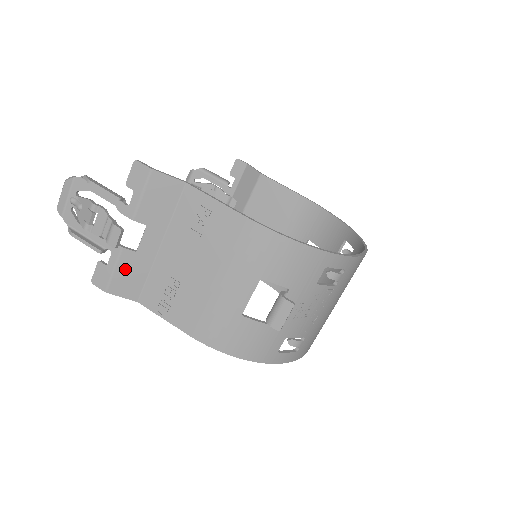
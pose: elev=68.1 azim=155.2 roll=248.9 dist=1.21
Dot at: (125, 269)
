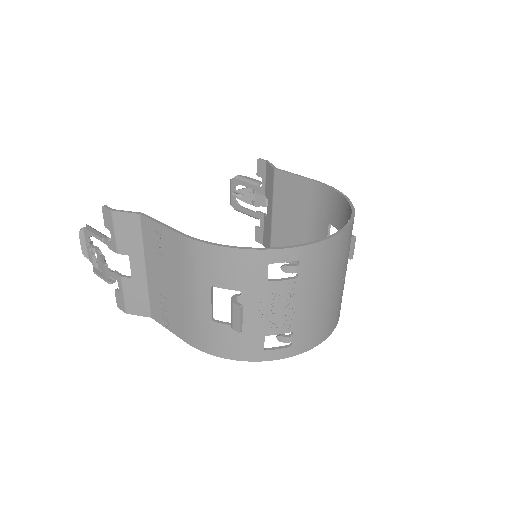
Dot at: (130, 293)
